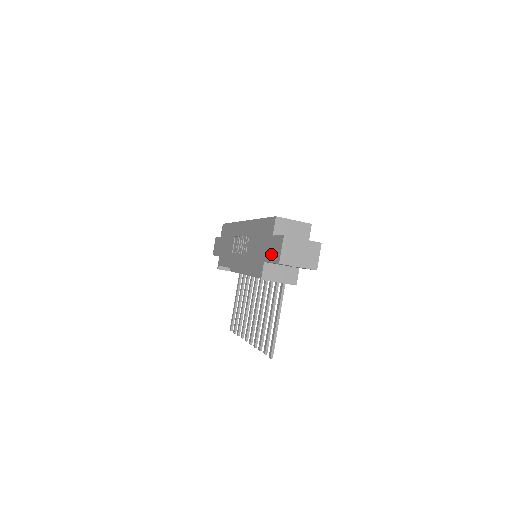
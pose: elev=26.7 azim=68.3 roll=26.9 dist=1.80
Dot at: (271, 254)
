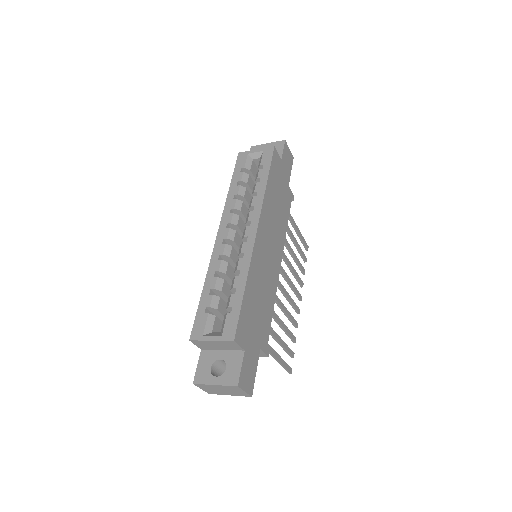
Dot at: occluded
